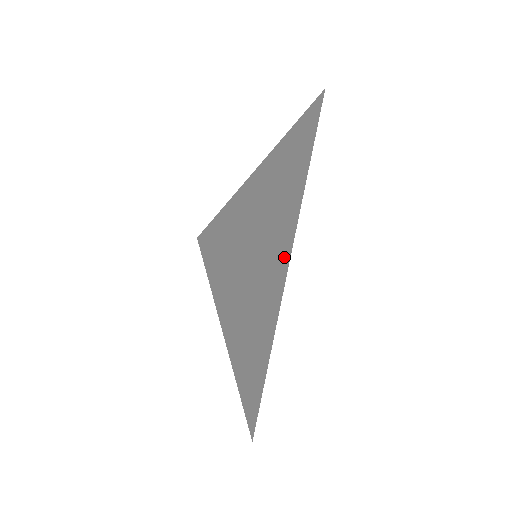
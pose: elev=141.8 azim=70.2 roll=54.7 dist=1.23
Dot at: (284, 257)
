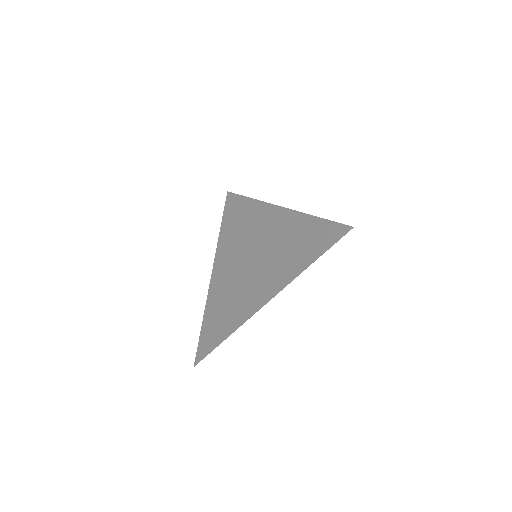
Dot at: (266, 296)
